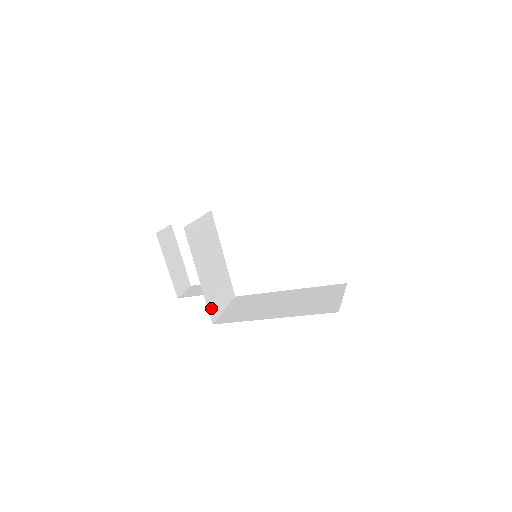
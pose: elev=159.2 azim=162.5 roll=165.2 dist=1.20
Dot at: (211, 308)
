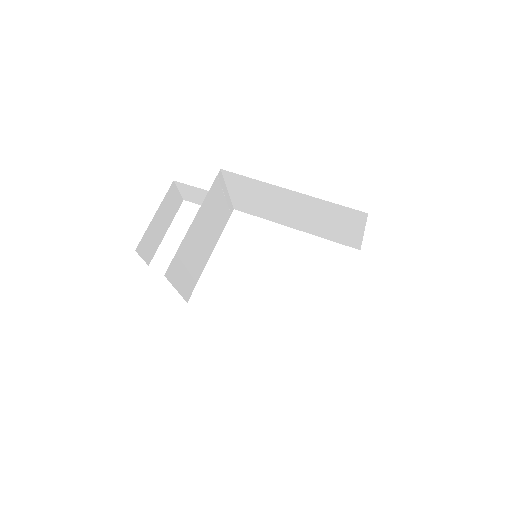
Dot at: (175, 262)
